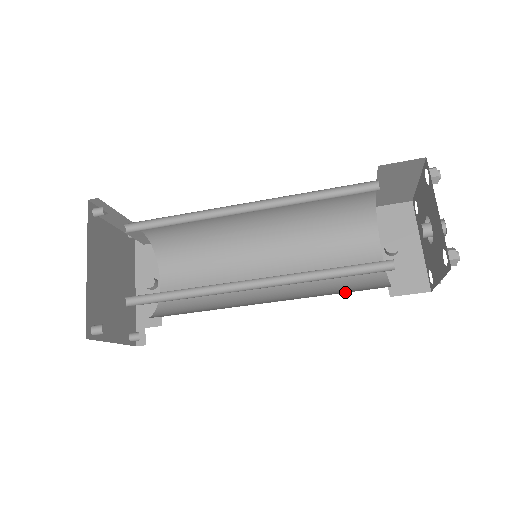
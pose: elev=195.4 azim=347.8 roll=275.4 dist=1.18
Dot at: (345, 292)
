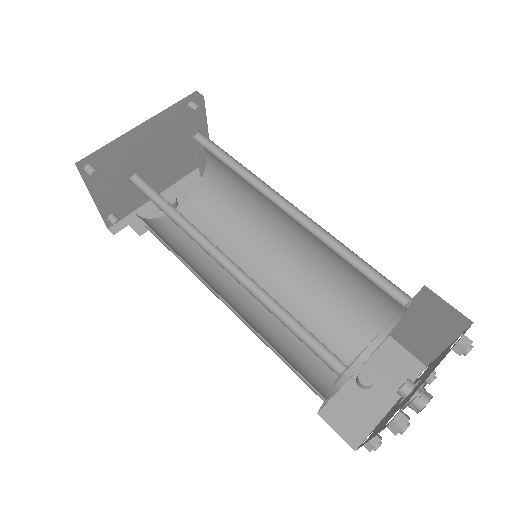
Dot at: (288, 365)
